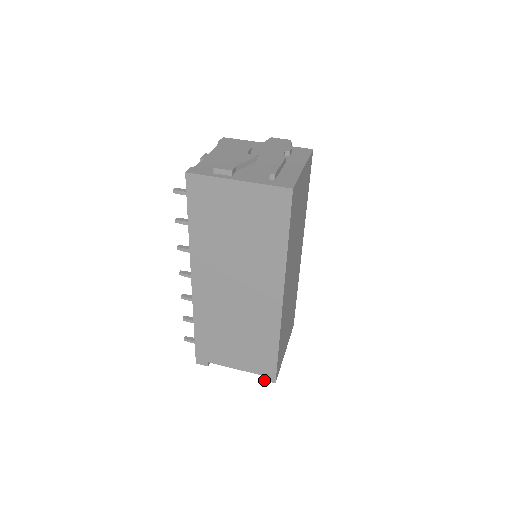
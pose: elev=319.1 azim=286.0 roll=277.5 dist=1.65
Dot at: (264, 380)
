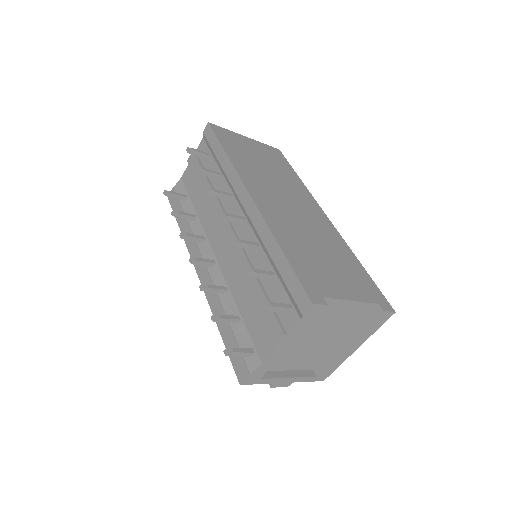
Dot at: (385, 311)
